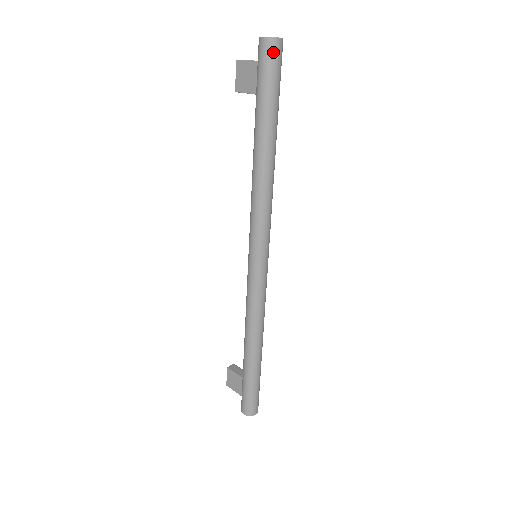
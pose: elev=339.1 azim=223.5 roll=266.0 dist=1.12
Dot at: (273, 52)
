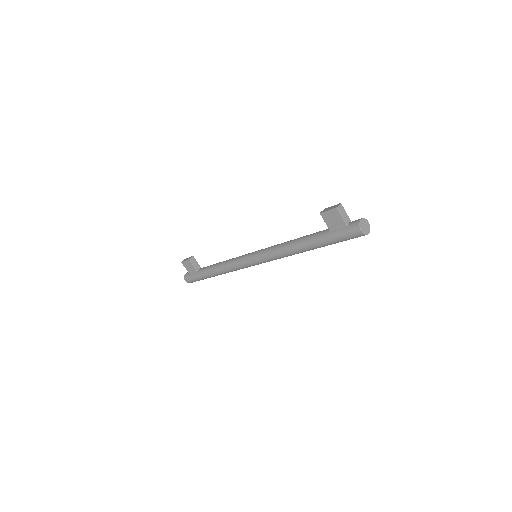
Dot at: occluded
